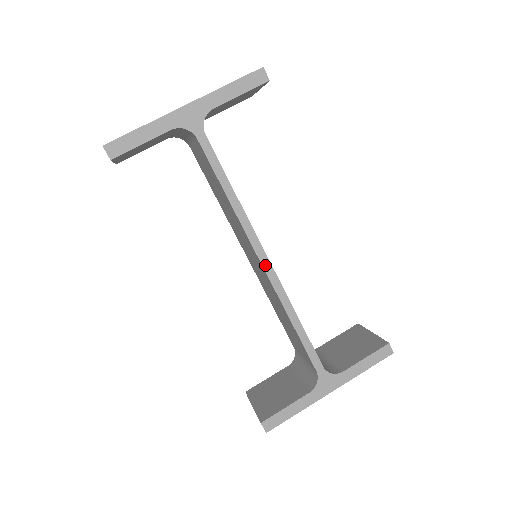
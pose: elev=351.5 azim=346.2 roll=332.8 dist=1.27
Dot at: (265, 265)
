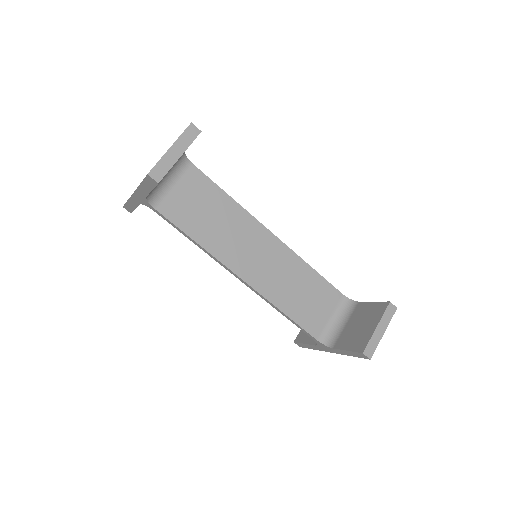
Dot at: (242, 281)
